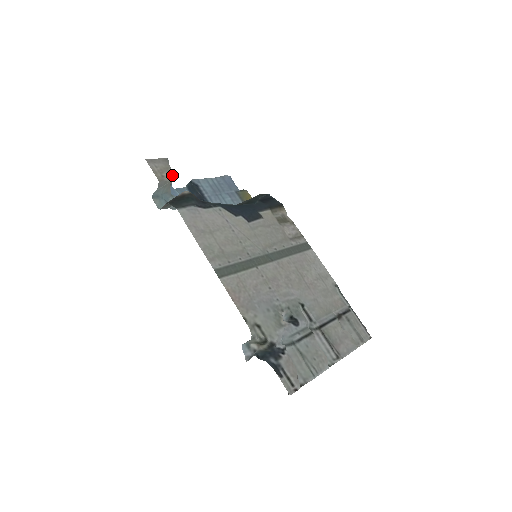
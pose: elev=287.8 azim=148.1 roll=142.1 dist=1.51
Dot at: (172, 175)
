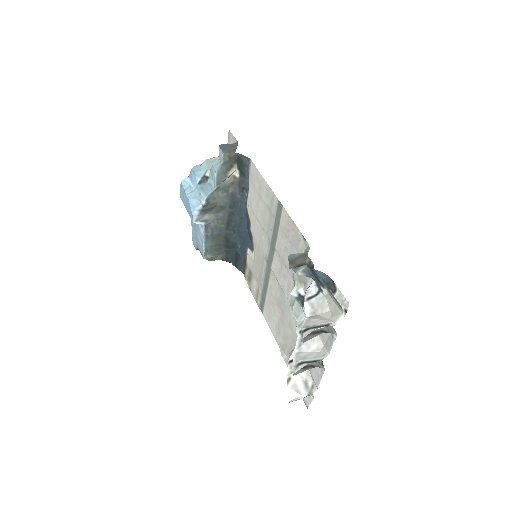
Dot at: occluded
